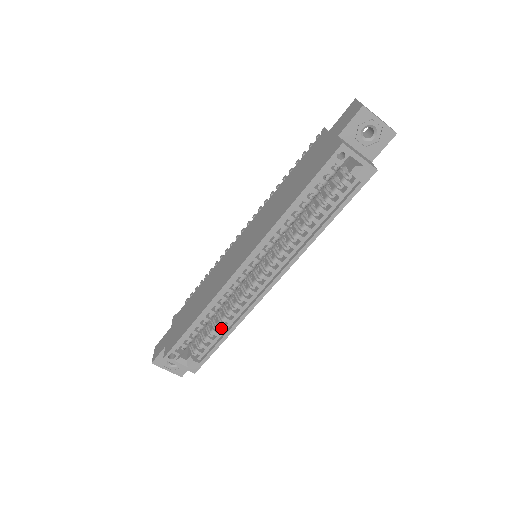
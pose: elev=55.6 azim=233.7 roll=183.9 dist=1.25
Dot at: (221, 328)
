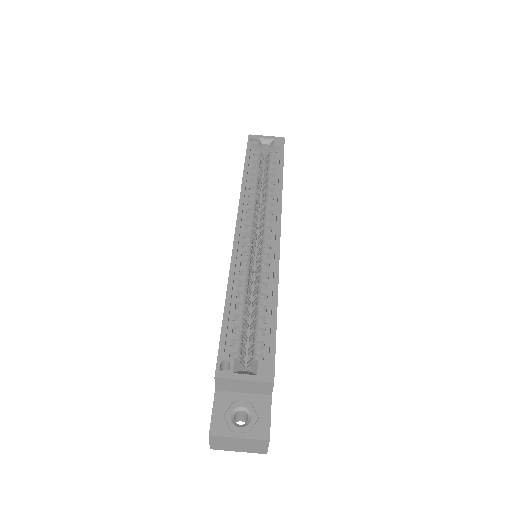
Dot at: (264, 304)
